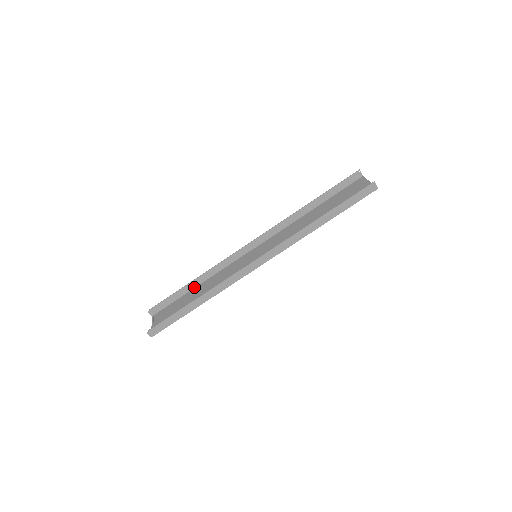
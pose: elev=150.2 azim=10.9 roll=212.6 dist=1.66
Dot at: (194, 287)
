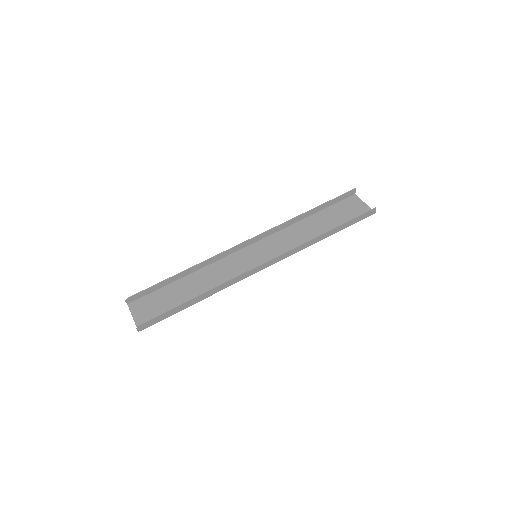
Dot at: (181, 277)
